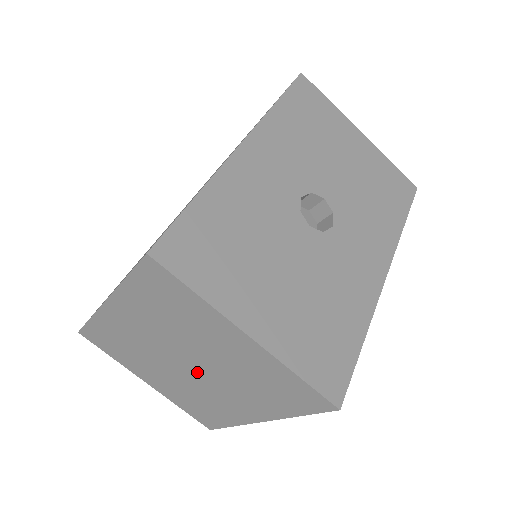
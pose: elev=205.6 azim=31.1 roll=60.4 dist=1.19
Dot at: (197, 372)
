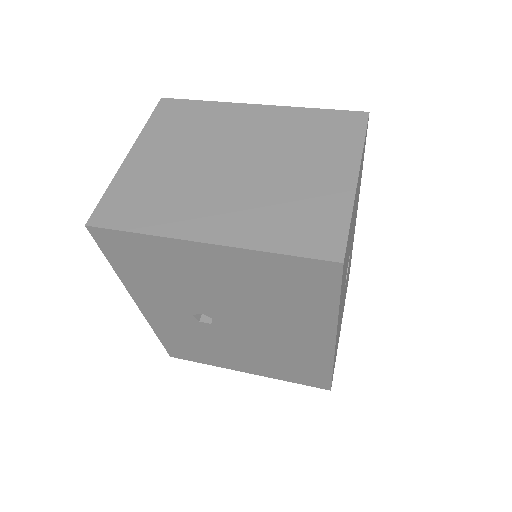
Dot at: occluded
